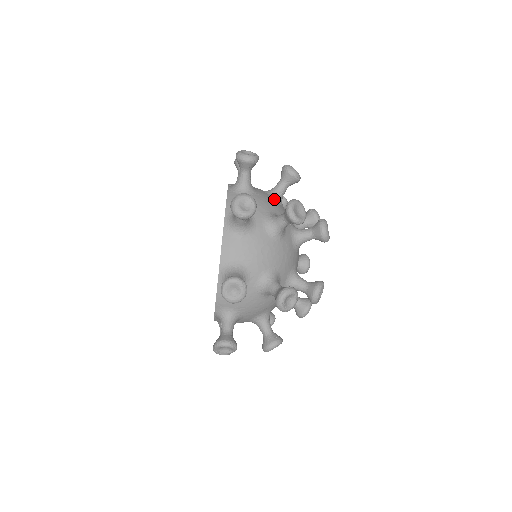
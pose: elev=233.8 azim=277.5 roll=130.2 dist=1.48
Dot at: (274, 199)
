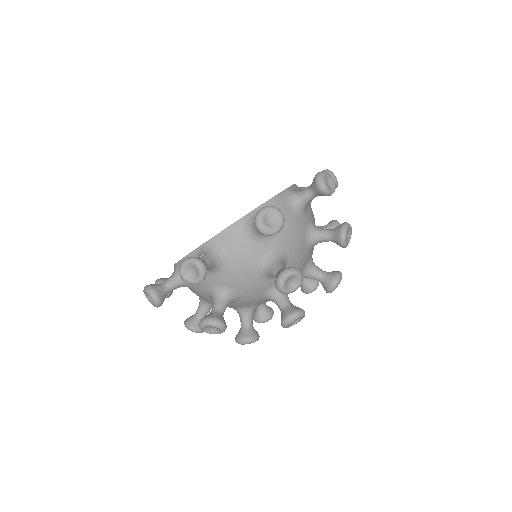
Dot at: occluded
